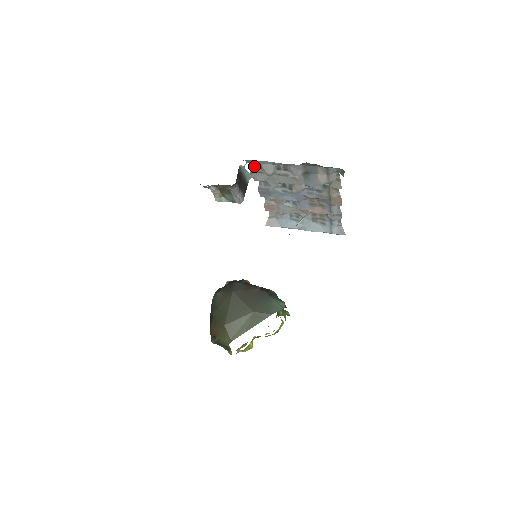
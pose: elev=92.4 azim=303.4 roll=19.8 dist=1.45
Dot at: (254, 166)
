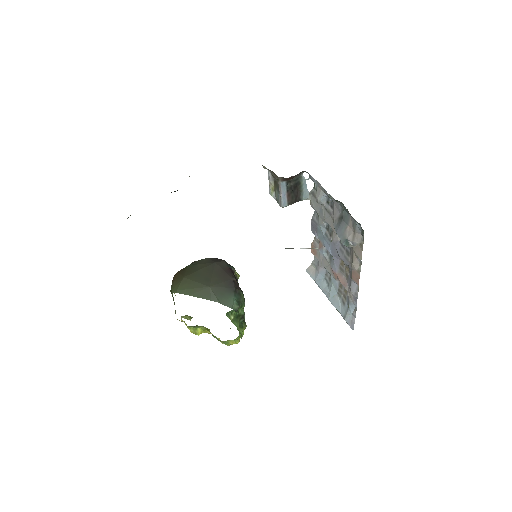
Dot at: (315, 188)
